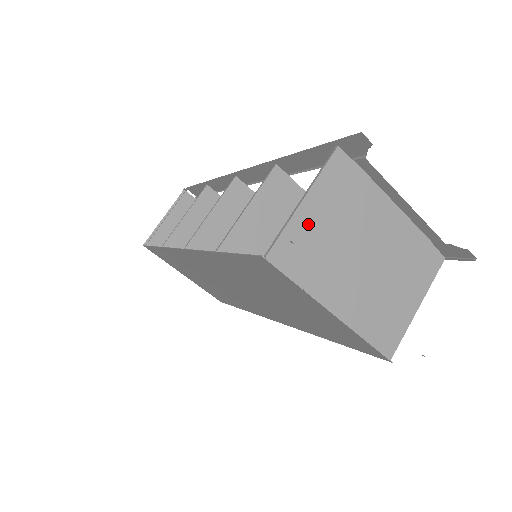
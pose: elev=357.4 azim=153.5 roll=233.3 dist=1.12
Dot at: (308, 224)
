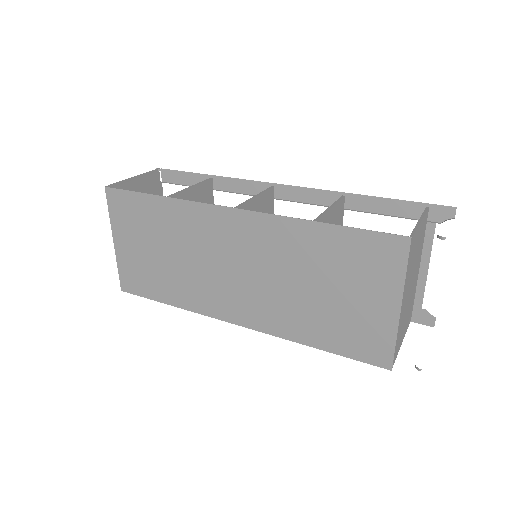
Dot at: (417, 239)
